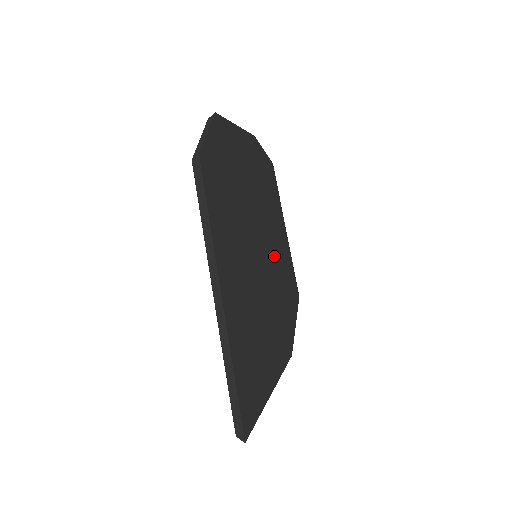
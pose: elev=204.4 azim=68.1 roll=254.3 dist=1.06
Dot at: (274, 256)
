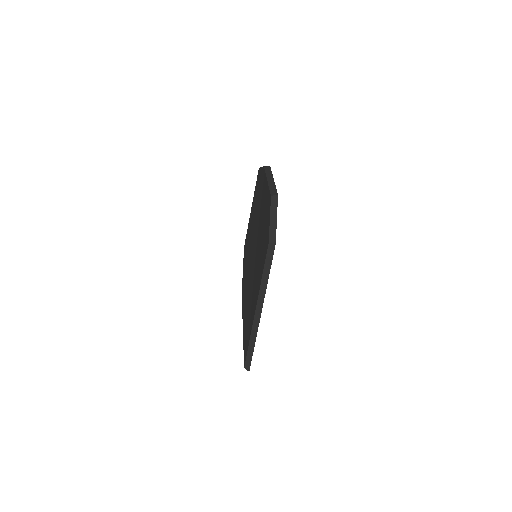
Dot at: occluded
